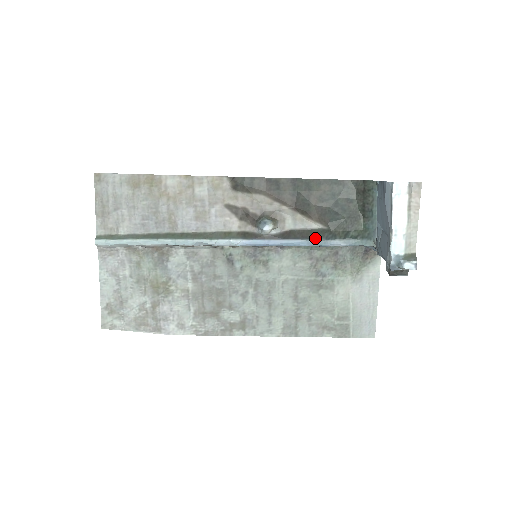
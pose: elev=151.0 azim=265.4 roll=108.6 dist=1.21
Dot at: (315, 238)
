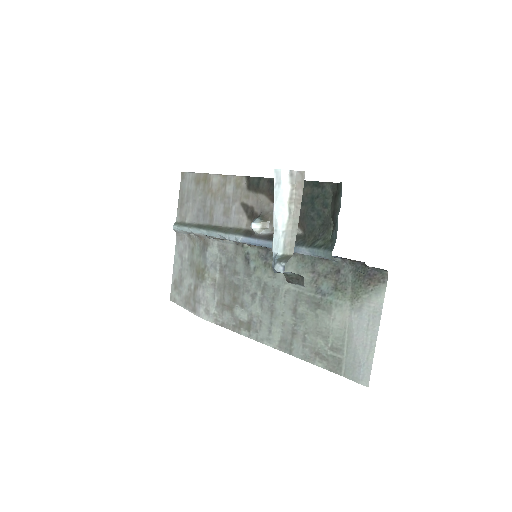
Dot at: occluded
